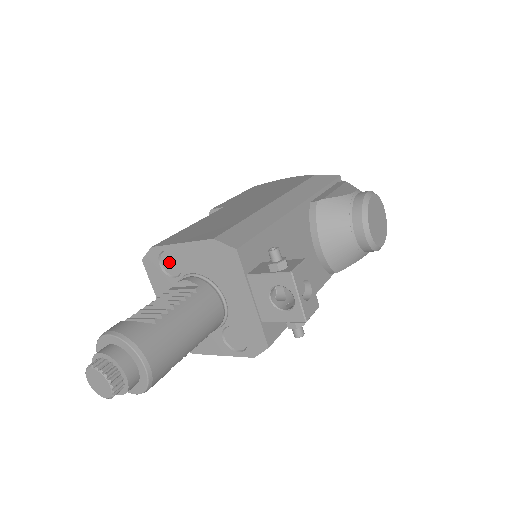
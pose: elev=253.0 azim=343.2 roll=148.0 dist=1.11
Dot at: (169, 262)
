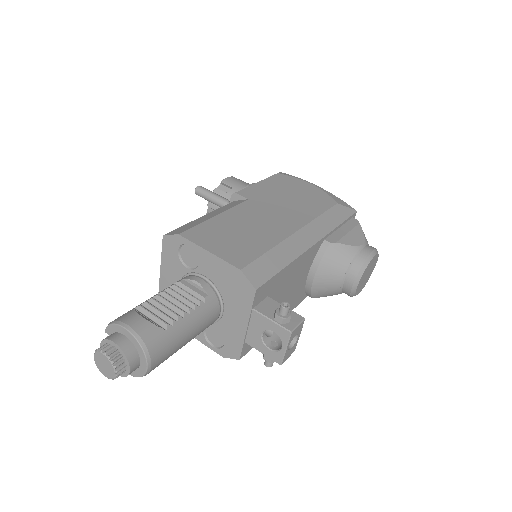
Dot at: (188, 254)
